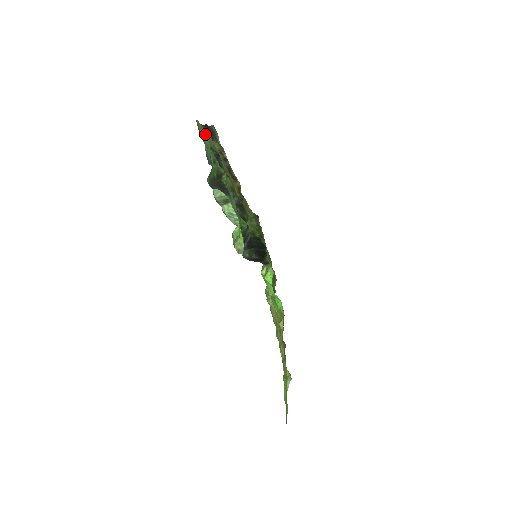
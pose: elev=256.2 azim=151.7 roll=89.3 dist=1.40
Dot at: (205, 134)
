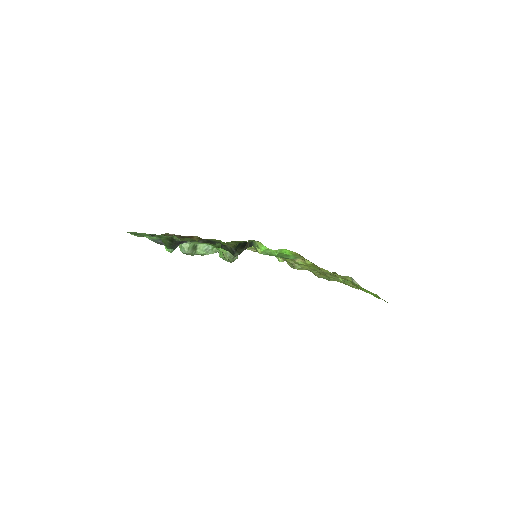
Dot at: (139, 233)
